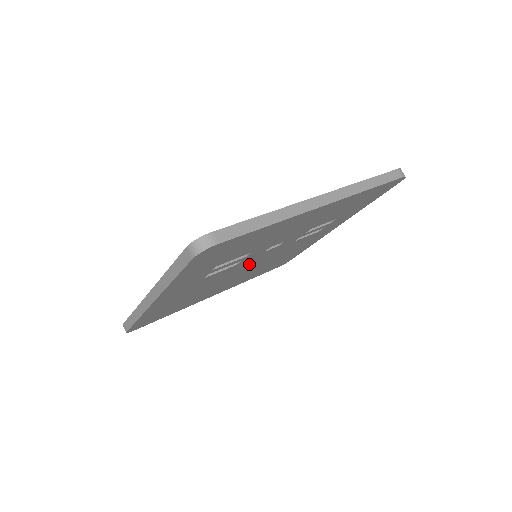
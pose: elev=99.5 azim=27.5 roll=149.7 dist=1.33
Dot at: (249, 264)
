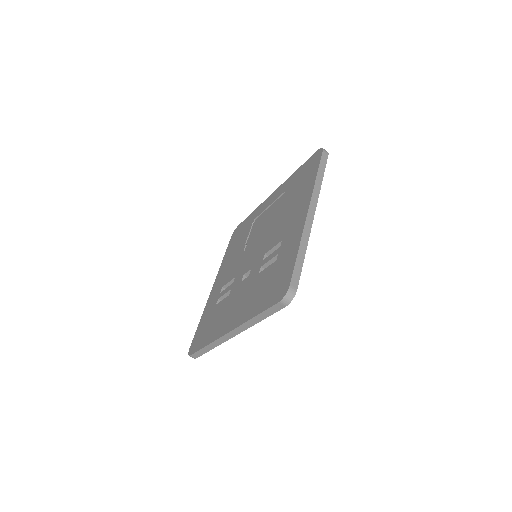
Dot at: occluded
